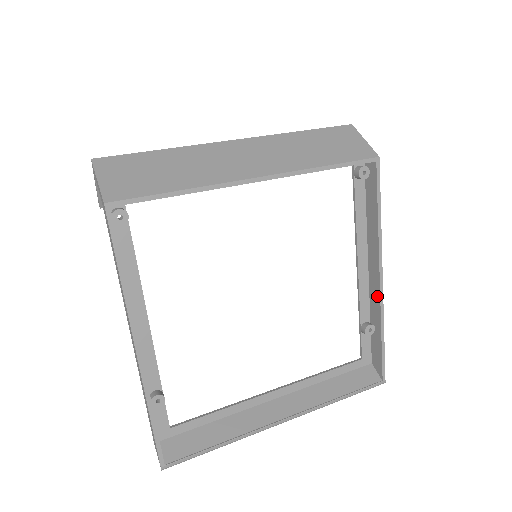
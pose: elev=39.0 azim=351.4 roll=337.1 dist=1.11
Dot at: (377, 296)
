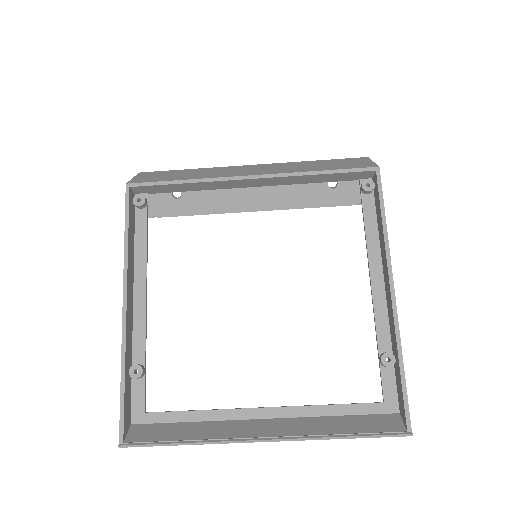
Dot at: (391, 314)
